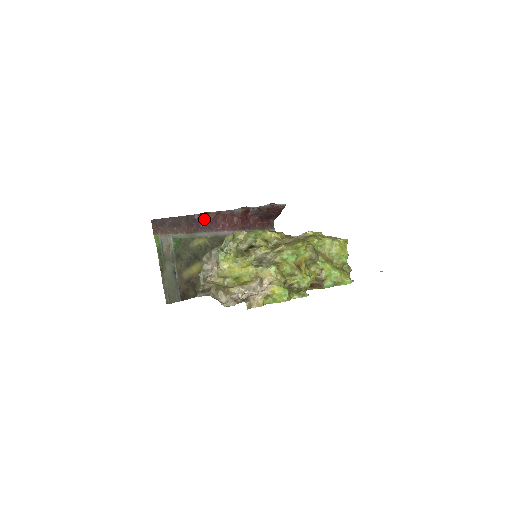
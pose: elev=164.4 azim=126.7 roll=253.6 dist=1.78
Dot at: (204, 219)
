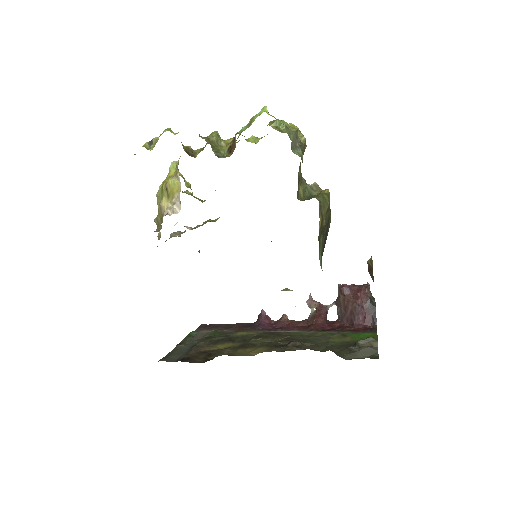
Dot at: (263, 324)
